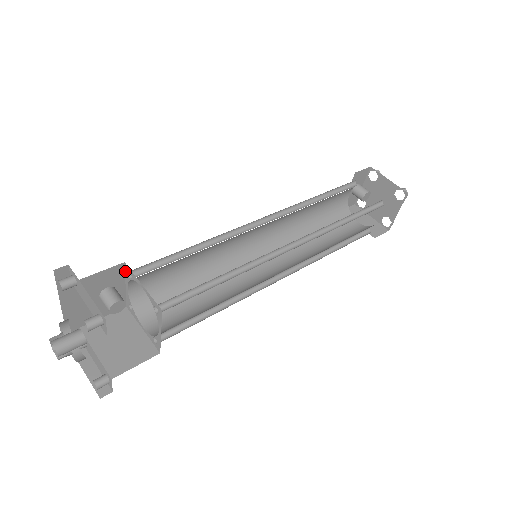
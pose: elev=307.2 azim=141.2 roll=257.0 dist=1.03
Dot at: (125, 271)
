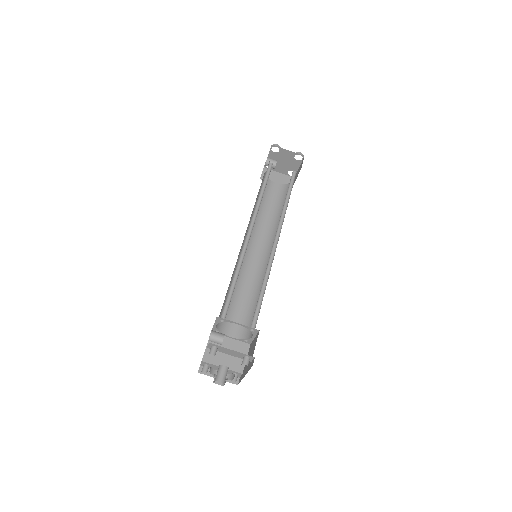
Dot at: (216, 319)
